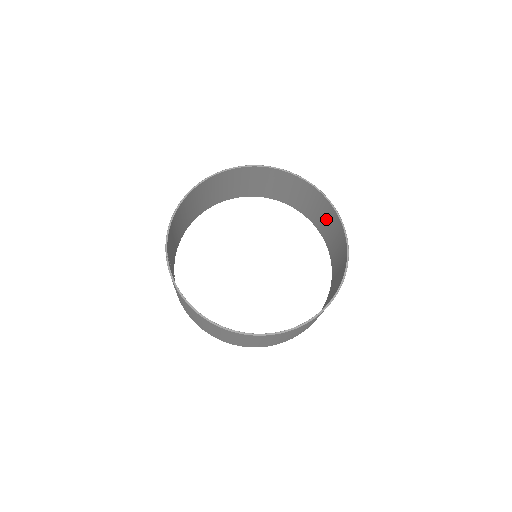
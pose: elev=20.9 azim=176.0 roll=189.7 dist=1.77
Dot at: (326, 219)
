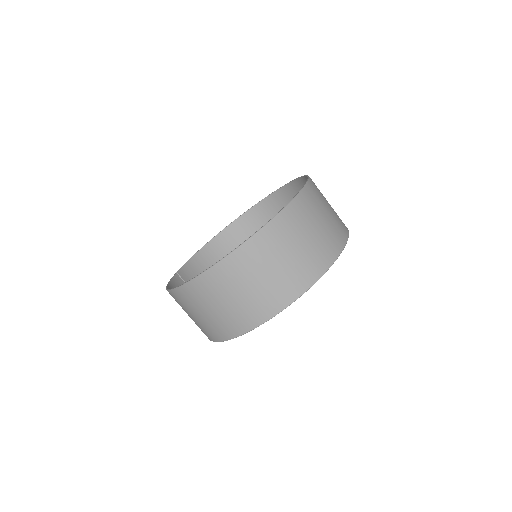
Dot at: occluded
